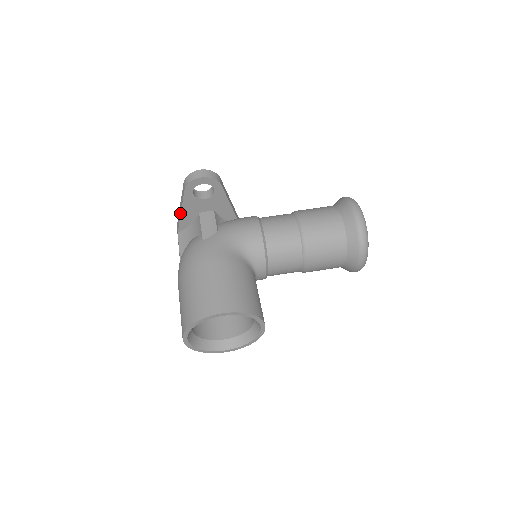
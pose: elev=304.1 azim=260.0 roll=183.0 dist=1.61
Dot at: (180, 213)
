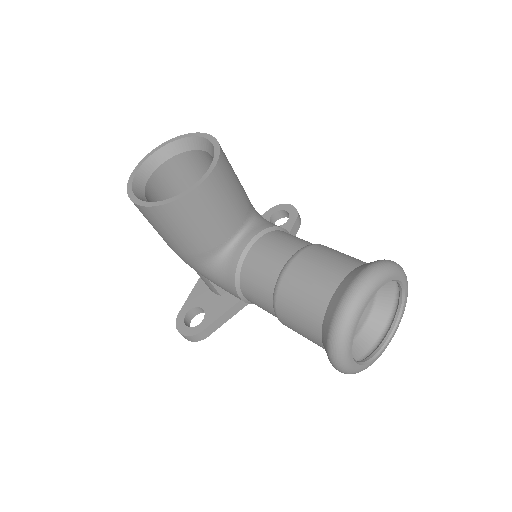
Dot at: occluded
